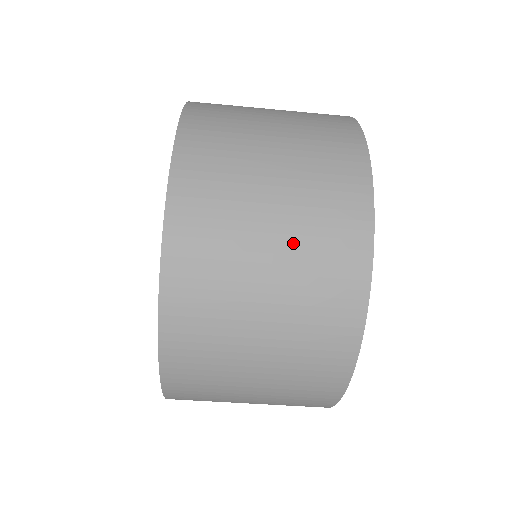
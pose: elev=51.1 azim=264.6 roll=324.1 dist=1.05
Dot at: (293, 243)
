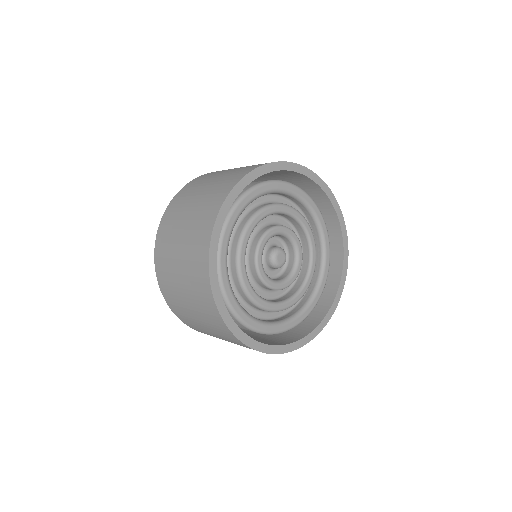
Dot at: occluded
